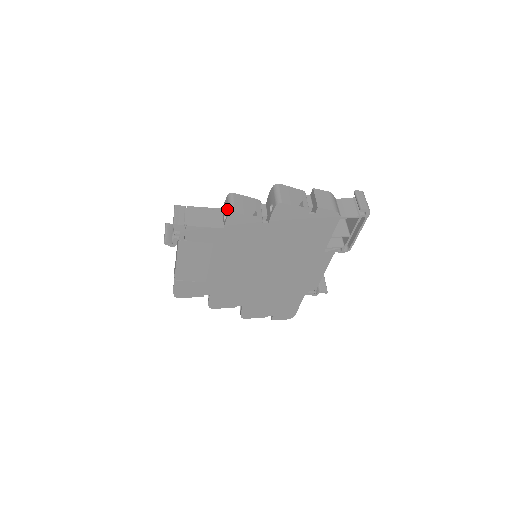
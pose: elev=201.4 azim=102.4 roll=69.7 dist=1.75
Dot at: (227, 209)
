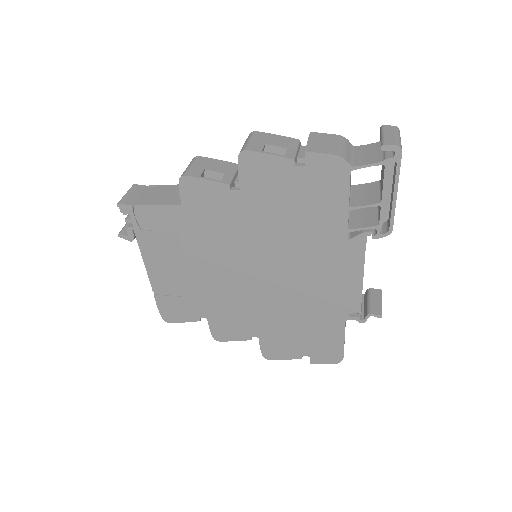
Dot at: occluded
